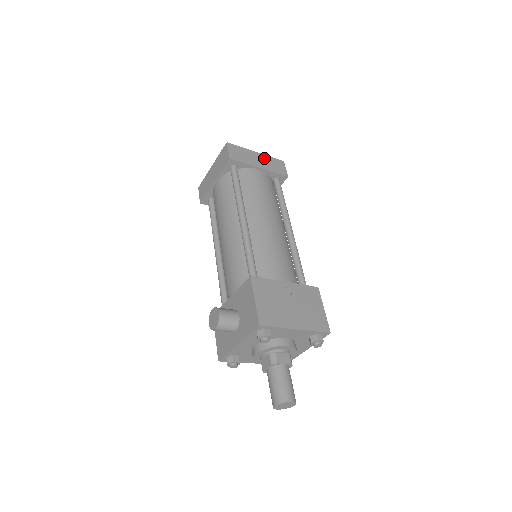
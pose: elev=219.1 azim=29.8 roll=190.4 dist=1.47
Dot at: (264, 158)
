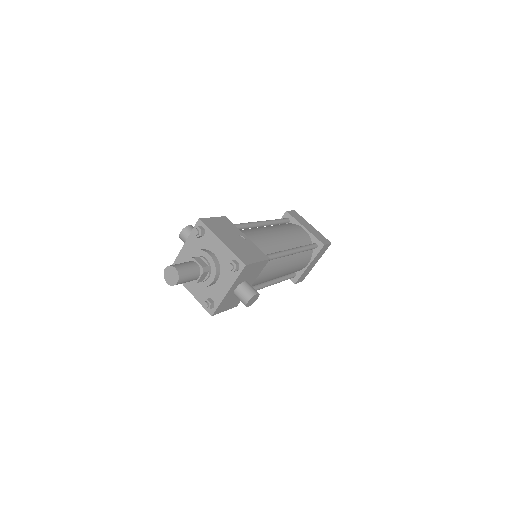
Dot at: (315, 231)
